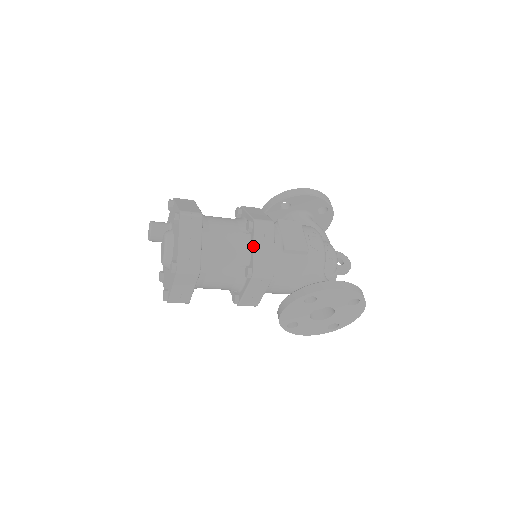
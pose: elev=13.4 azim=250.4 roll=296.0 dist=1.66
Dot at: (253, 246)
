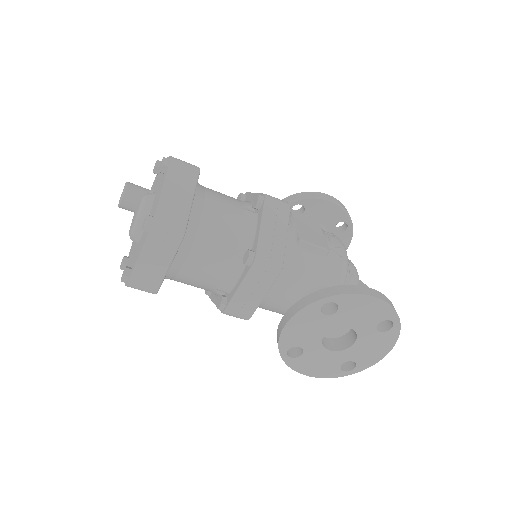
Dot at: (260, 224)
